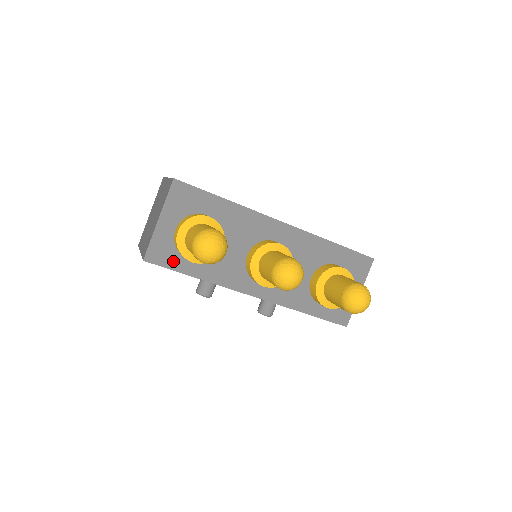
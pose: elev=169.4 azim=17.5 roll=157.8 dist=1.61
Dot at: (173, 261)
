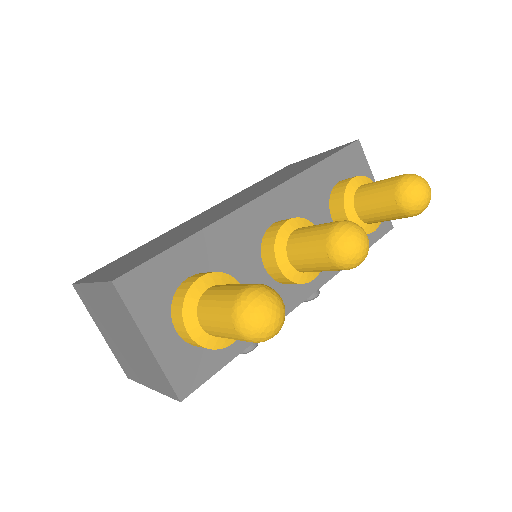
Dot at: (208, 363)
